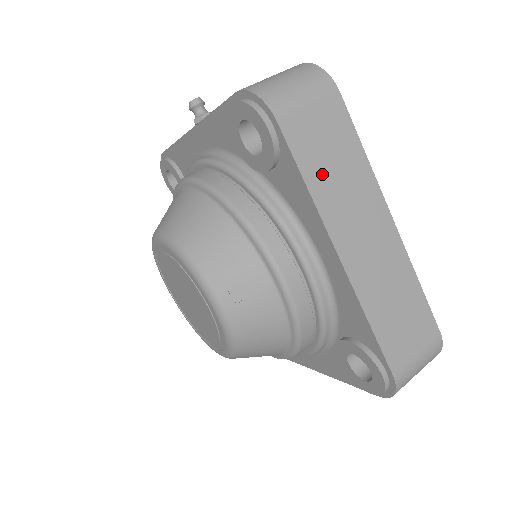
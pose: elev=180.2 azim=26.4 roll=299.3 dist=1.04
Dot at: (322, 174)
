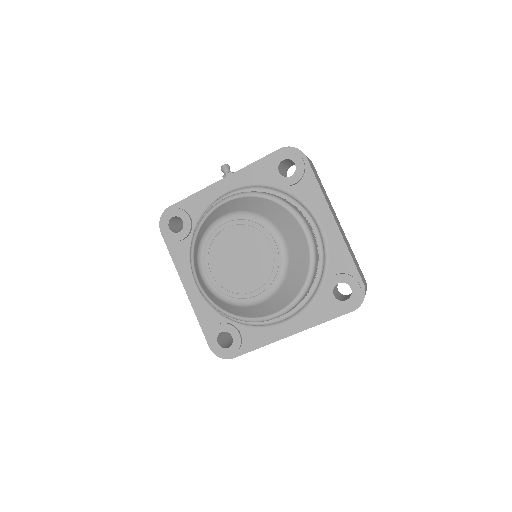
Dot at: occluded
